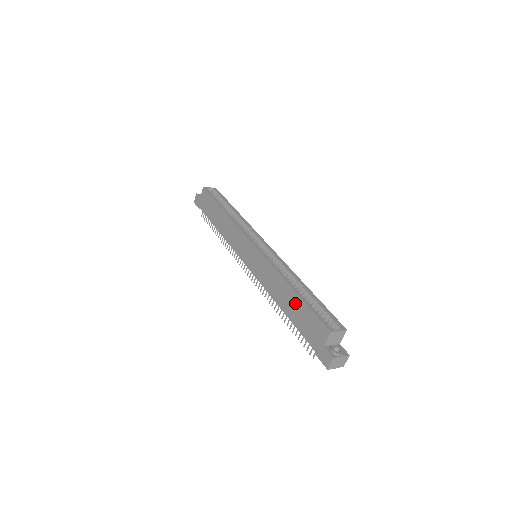
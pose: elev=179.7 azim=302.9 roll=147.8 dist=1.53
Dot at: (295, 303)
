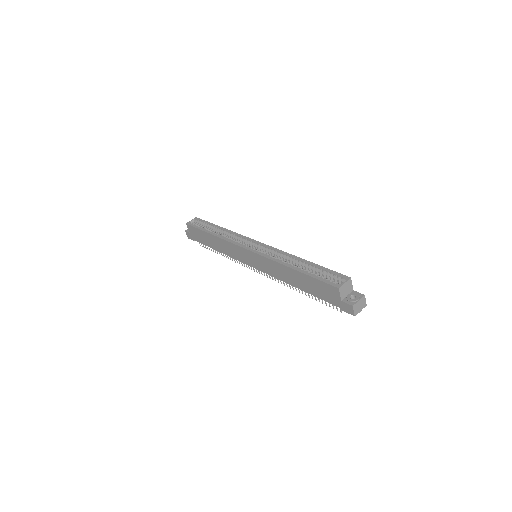
Dot at: (303, 279)
